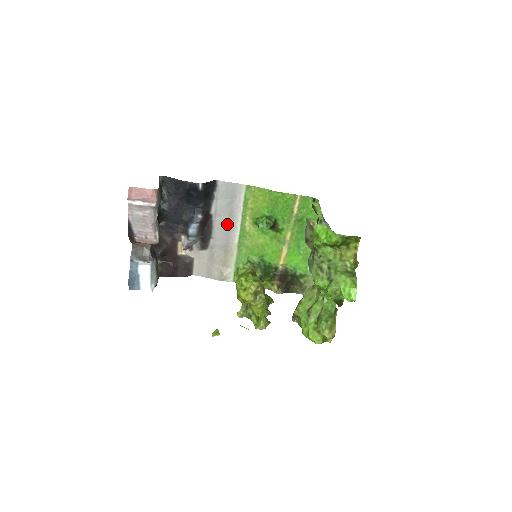
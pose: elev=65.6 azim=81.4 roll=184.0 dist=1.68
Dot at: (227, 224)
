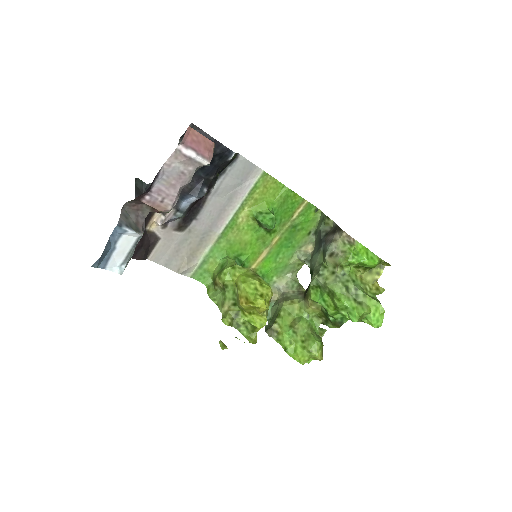
Dot at: (221, 208)
